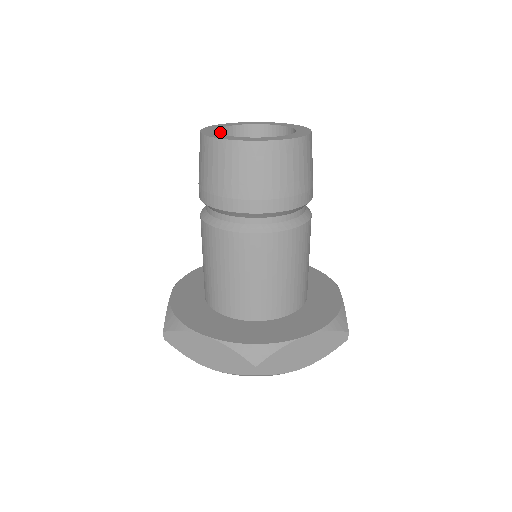
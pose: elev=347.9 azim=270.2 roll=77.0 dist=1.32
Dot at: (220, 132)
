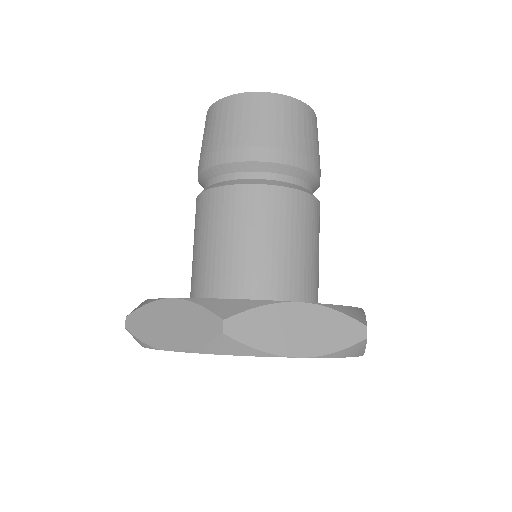
Dot at: occluded
